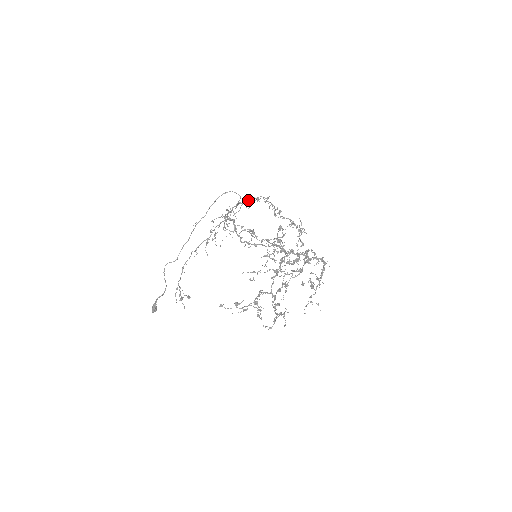
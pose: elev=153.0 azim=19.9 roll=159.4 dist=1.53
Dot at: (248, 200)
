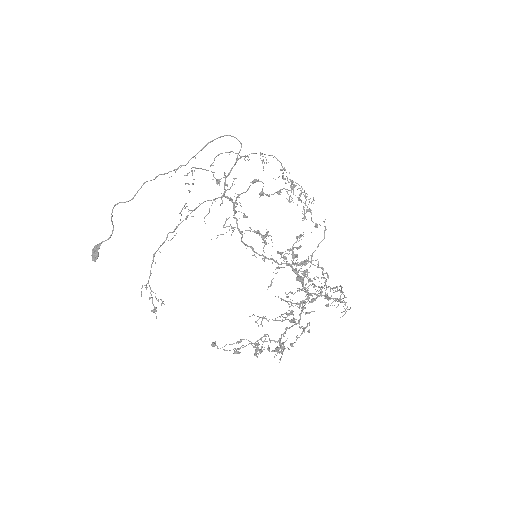
Dot at: occluded
